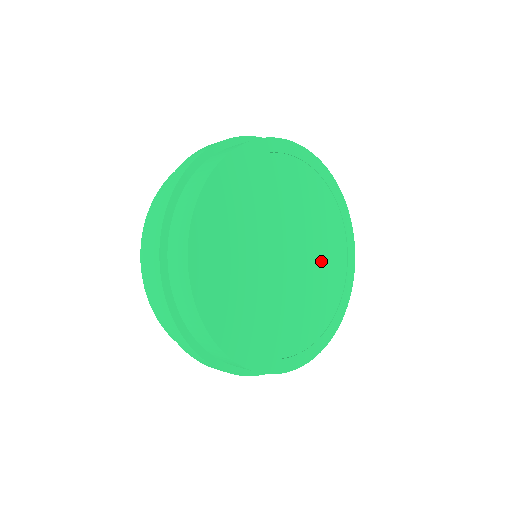
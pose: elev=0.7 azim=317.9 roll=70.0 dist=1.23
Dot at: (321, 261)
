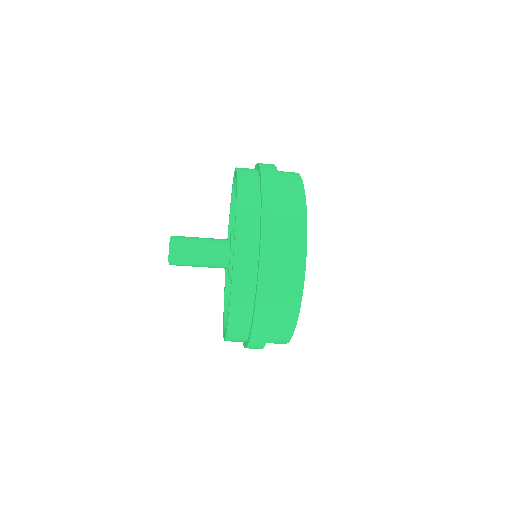
Dot at: occluded
